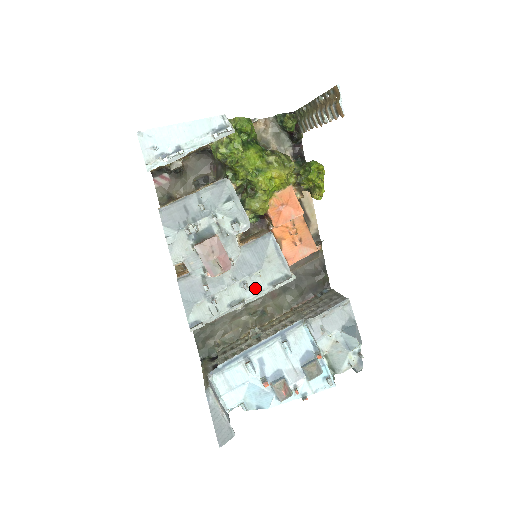
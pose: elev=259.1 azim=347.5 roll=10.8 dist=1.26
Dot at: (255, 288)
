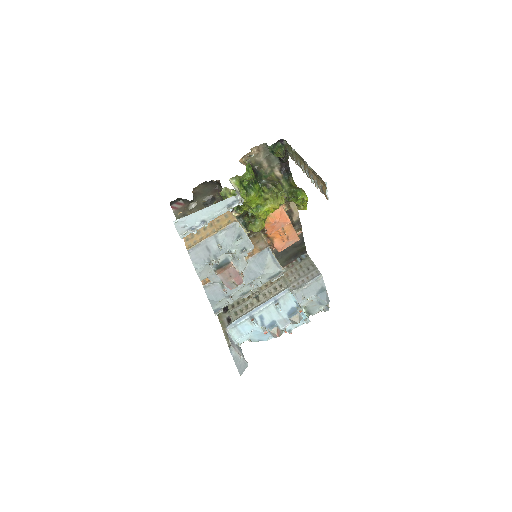
Dot at: (258, 284)
